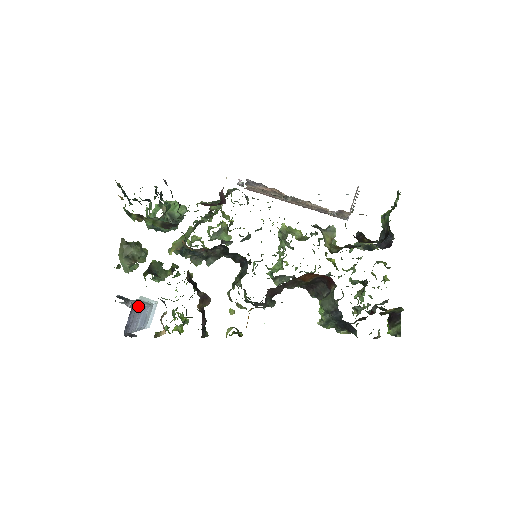
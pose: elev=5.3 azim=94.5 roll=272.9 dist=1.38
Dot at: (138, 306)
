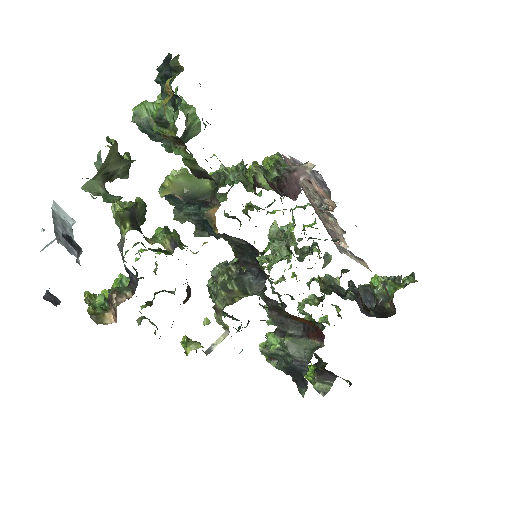
Dot at: occluded
